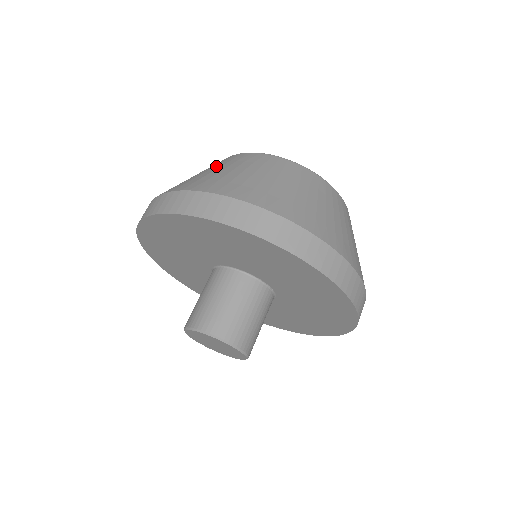
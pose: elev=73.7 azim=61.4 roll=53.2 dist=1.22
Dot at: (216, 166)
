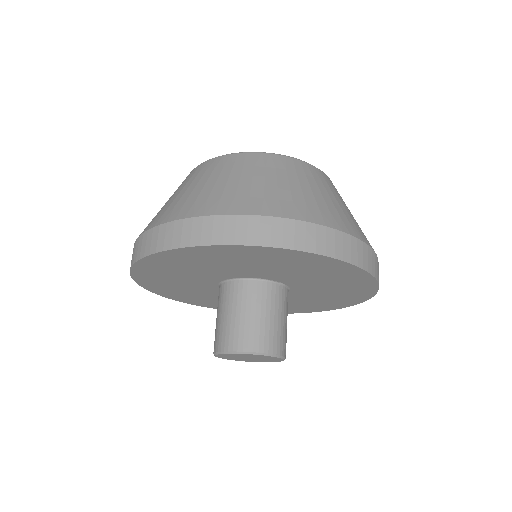
Dot at: (180, 187)
